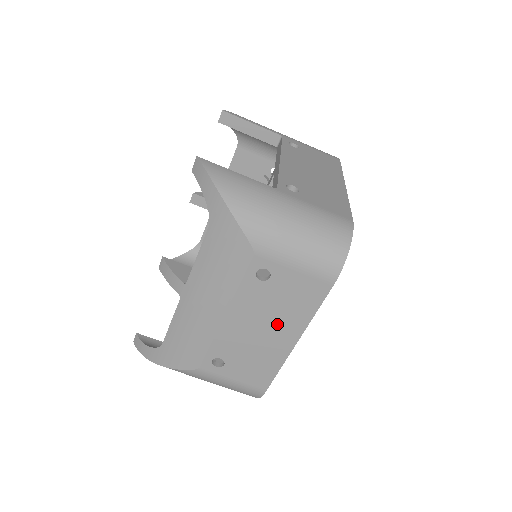
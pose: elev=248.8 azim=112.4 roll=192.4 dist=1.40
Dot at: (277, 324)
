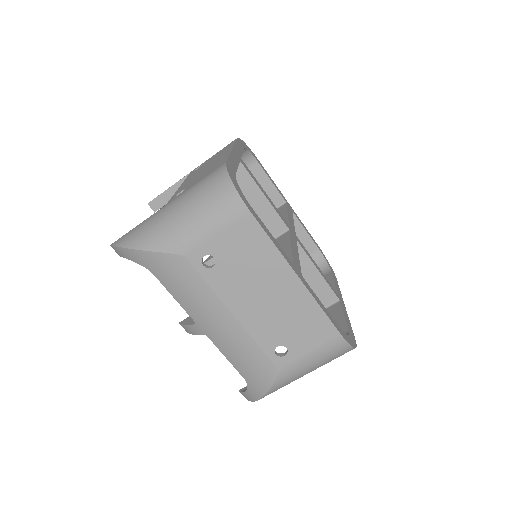
Dot at: (267, 281)
